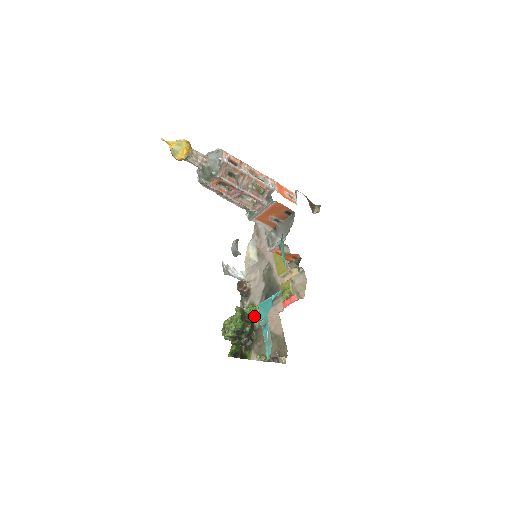
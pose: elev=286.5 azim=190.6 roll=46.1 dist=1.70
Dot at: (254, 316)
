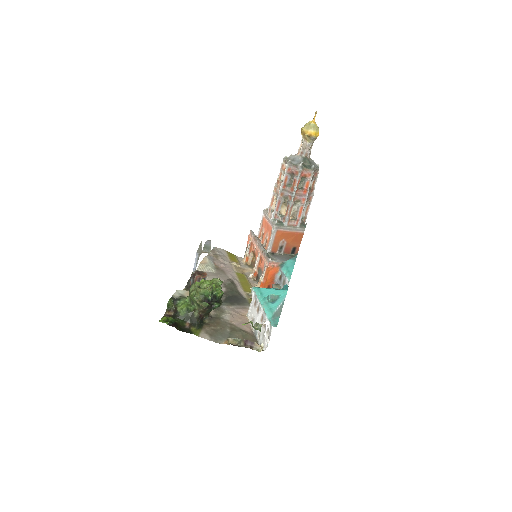
Dot at: occluded
